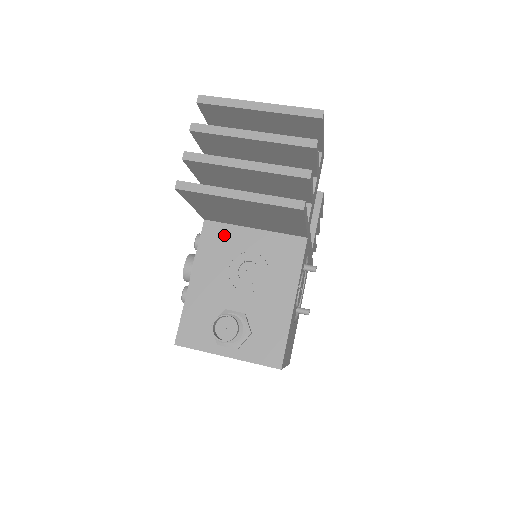
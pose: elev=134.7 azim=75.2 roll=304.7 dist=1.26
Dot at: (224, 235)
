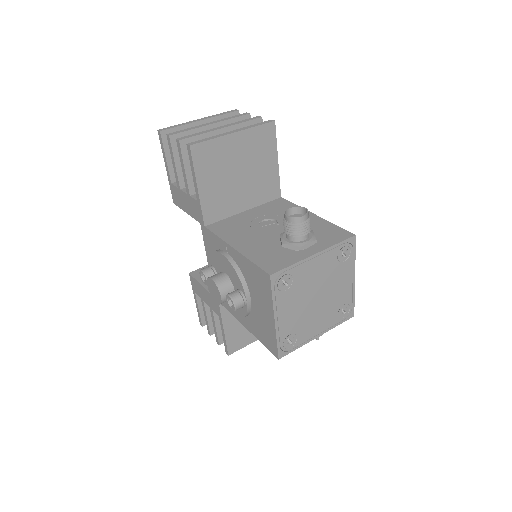
Dot at: (228, 223)
